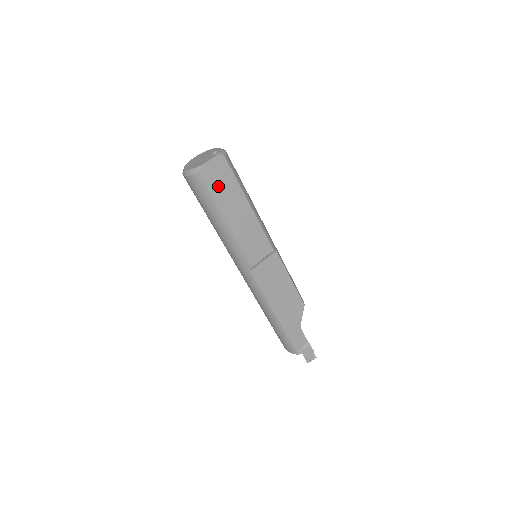
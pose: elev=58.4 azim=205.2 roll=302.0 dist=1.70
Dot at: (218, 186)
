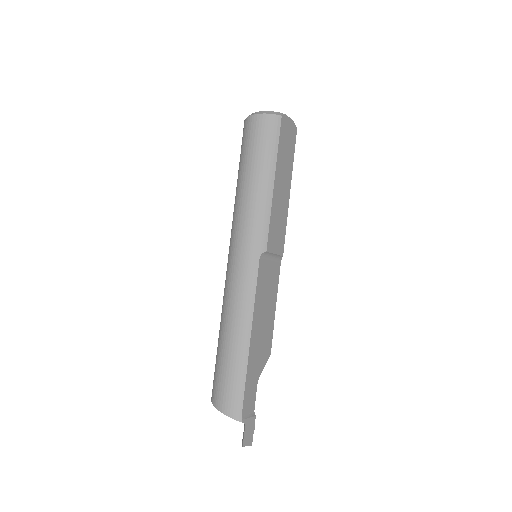
Dot at: (284, 144)
